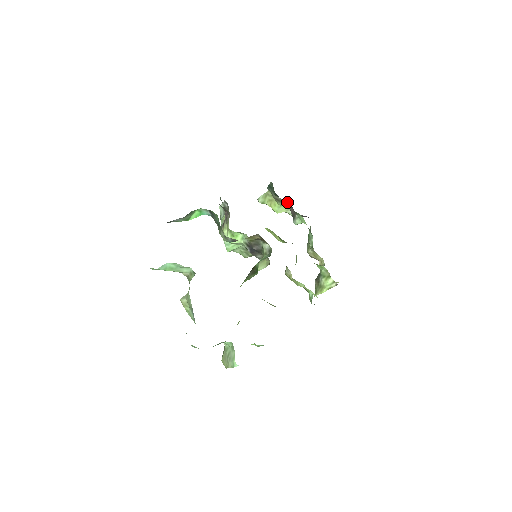
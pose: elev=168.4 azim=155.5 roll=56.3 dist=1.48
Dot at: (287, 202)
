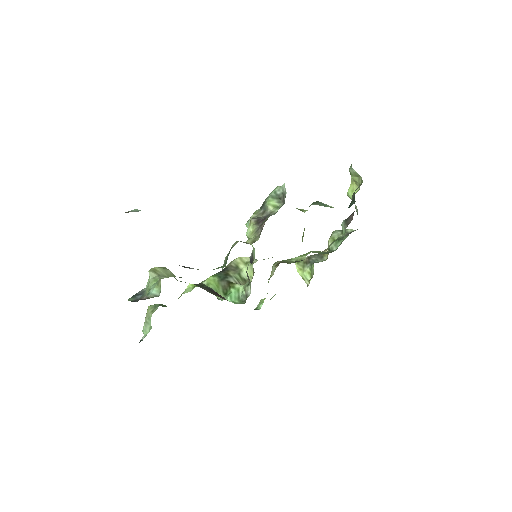
Dot at: occluded
